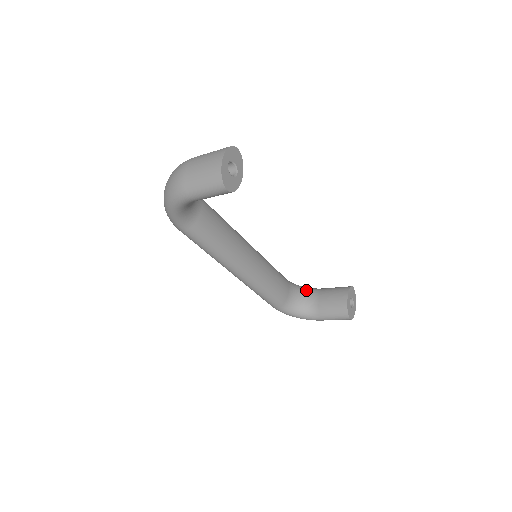
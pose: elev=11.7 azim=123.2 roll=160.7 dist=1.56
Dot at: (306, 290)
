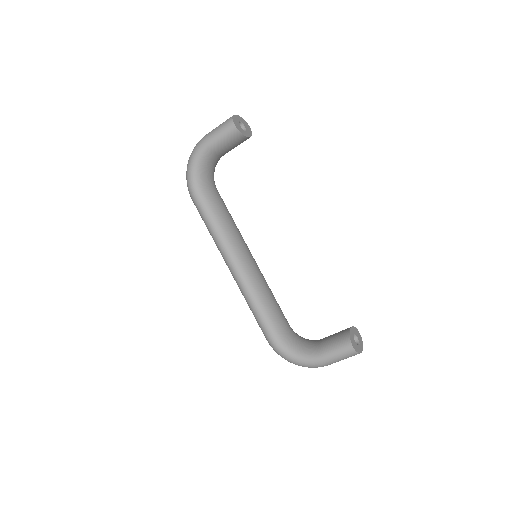
Dot at: (308, 339)
